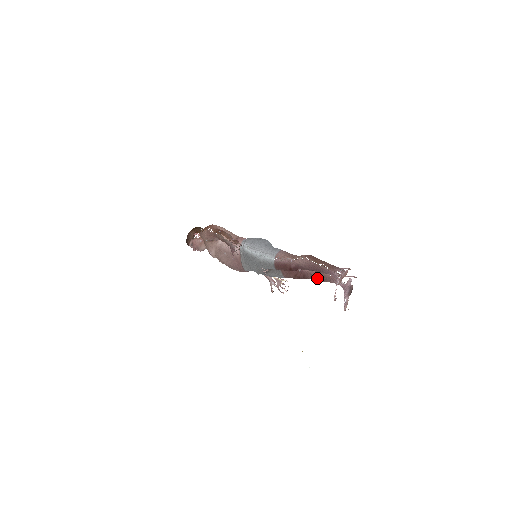
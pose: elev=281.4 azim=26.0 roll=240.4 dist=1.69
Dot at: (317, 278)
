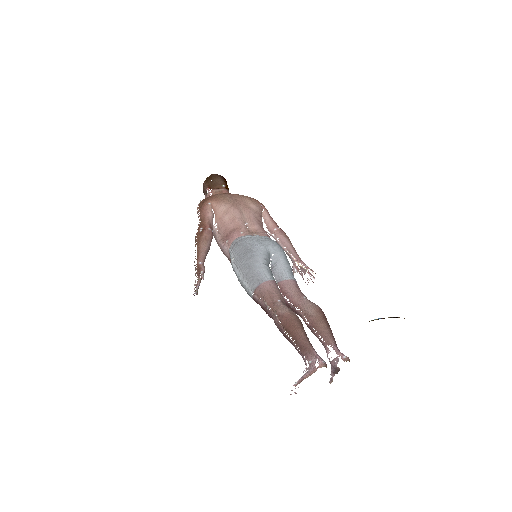
Dot at: occluded
